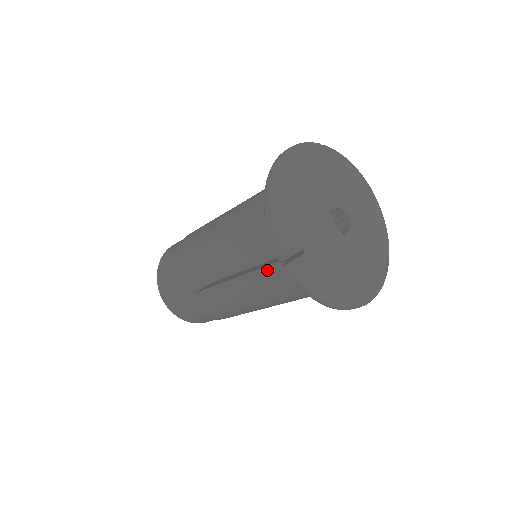
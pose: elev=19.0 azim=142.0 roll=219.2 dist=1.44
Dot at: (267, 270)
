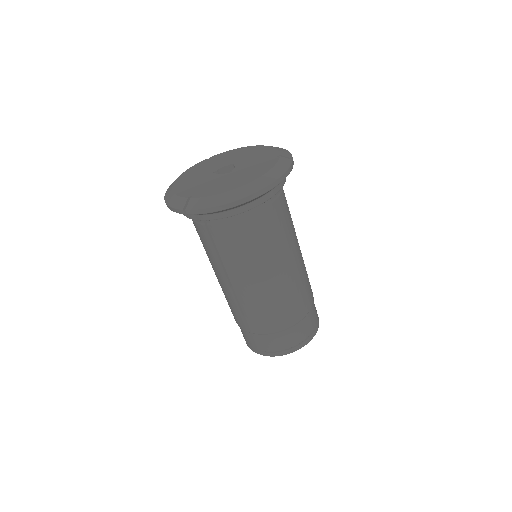
Dot at: (214, 237)
